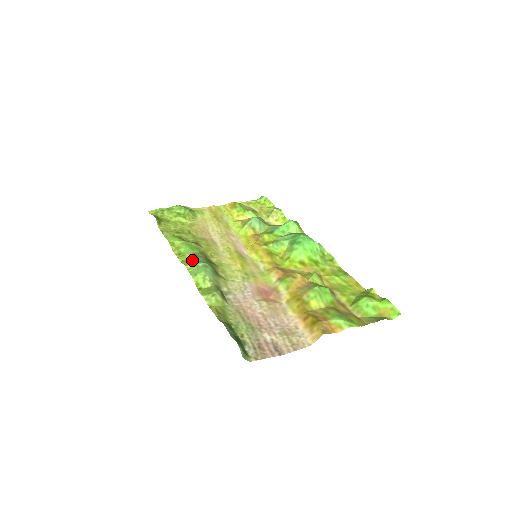
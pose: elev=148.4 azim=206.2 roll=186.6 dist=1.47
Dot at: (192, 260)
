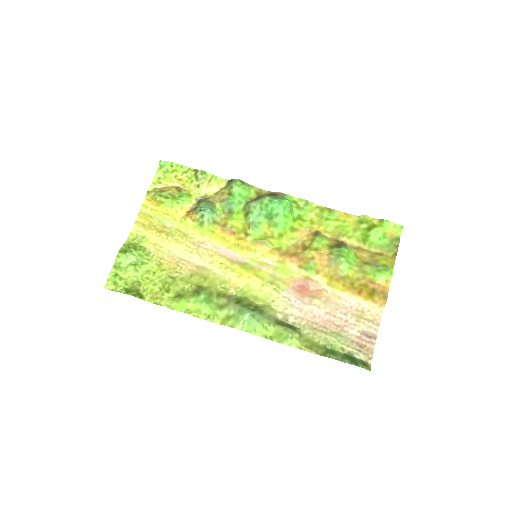
Dot at: (228, 315)
